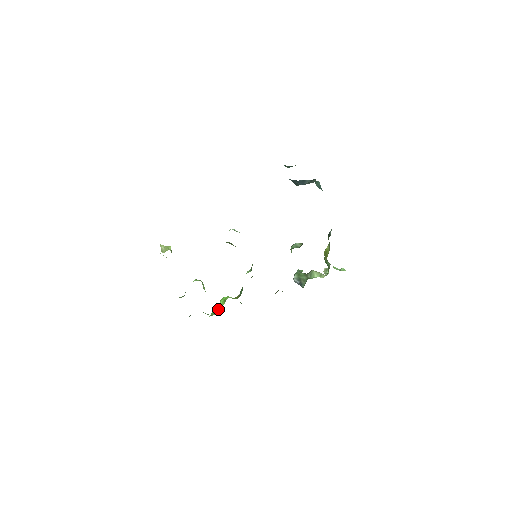
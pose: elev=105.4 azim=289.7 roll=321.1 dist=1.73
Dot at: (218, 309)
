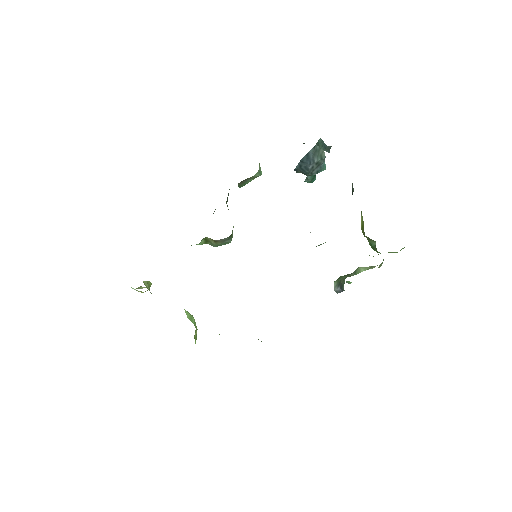
Dot at: occluded
